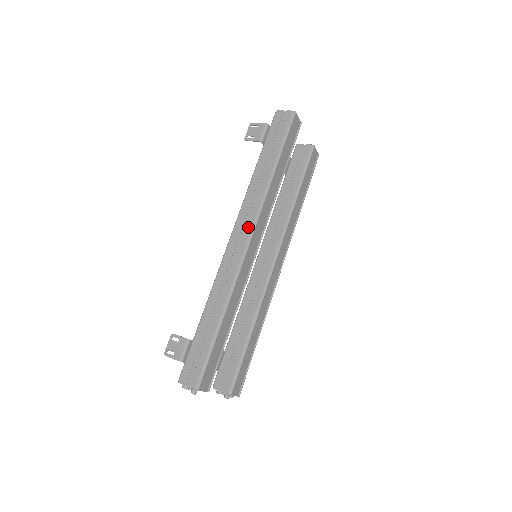
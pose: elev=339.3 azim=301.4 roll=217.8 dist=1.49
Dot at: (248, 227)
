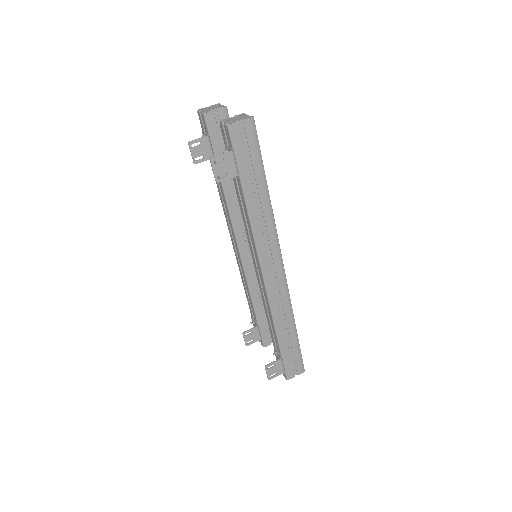
Dot at: (276, 258)
